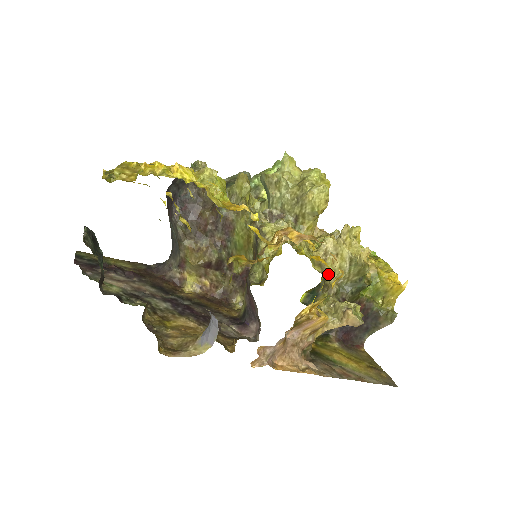
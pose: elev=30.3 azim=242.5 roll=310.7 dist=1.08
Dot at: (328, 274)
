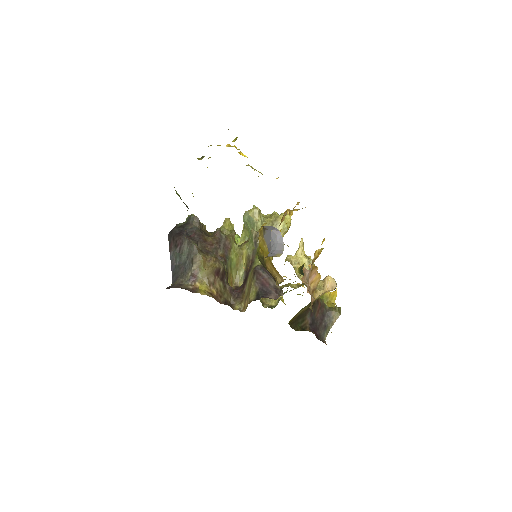
Dot at: (297, 276)
